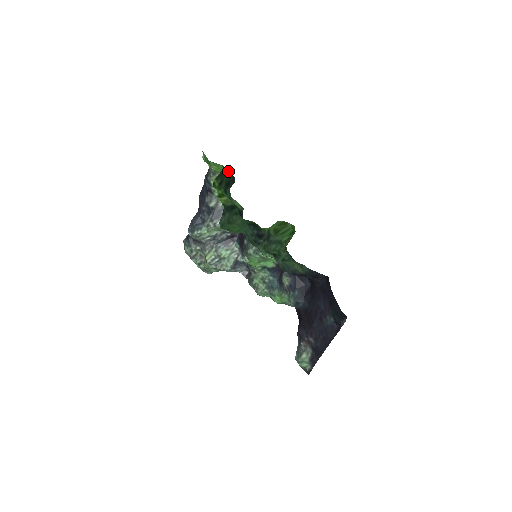
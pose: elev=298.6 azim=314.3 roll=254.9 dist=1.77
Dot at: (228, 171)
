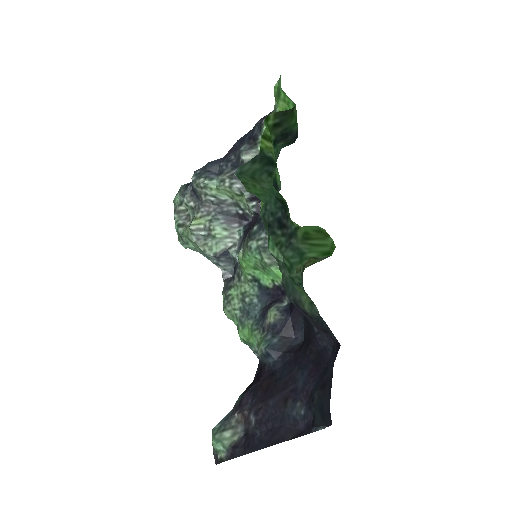
Dot at: occluded
